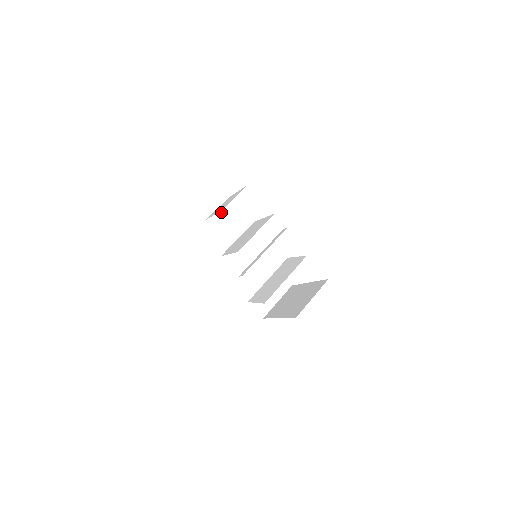
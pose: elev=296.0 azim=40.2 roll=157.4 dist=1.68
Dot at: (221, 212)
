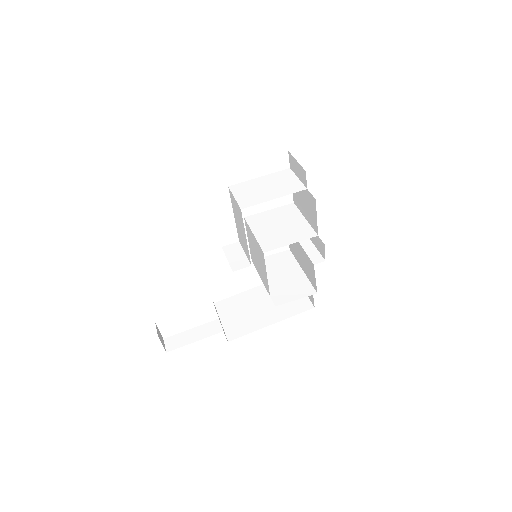
Dot at: (235, 202)
